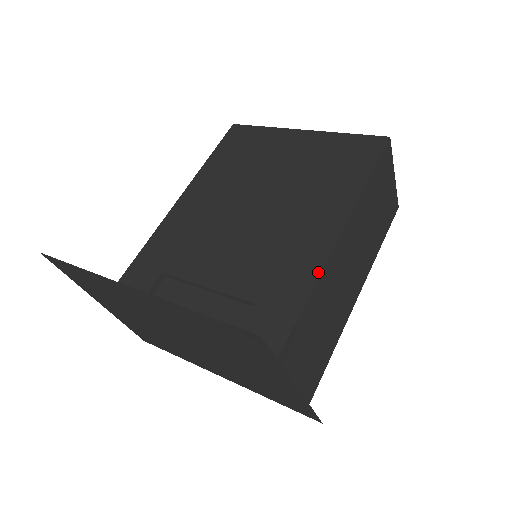
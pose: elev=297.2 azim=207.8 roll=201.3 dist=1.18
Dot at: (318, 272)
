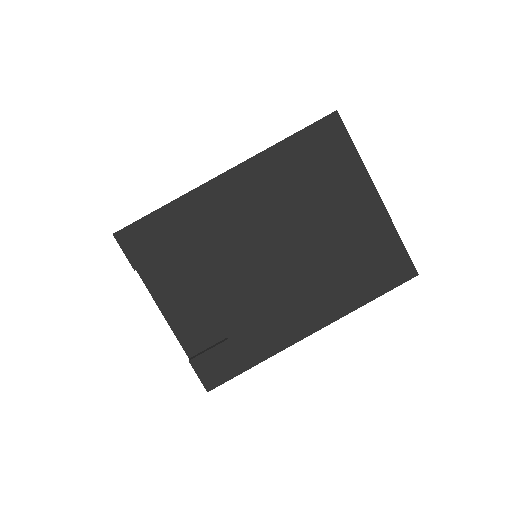
Dot at: (282, 348)
